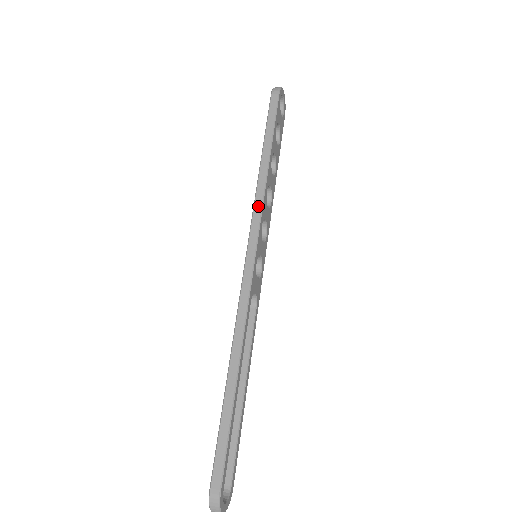
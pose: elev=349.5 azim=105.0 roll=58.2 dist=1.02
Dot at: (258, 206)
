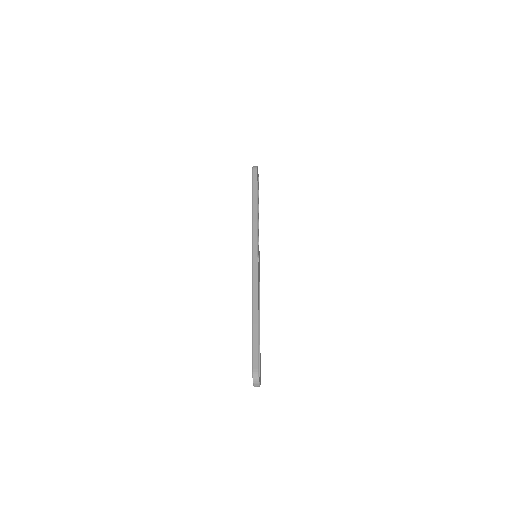
Dot at: (255, 228)
